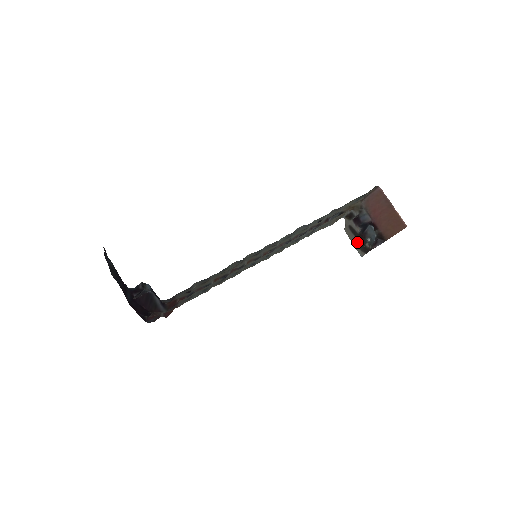
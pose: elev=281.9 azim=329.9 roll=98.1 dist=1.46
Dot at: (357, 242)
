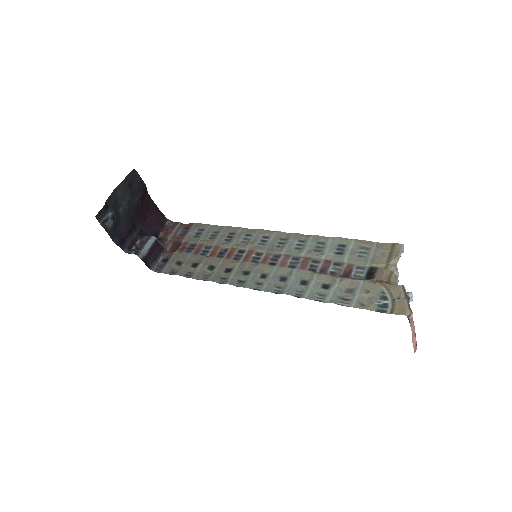
Dot at: occluded
